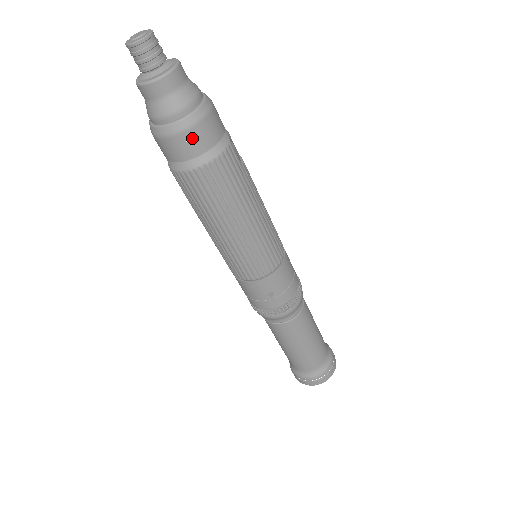
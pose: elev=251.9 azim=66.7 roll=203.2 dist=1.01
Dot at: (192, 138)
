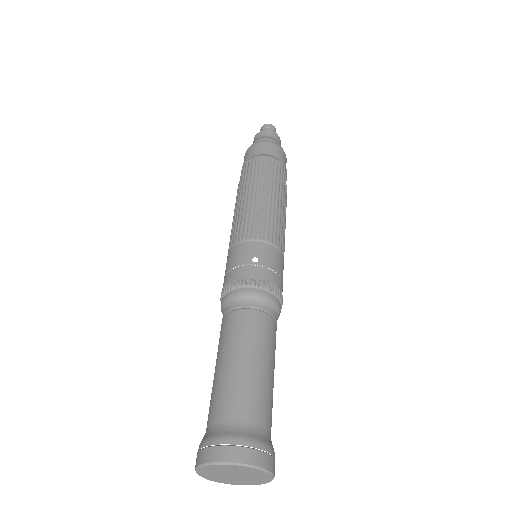
Dot at: (270, 146)
